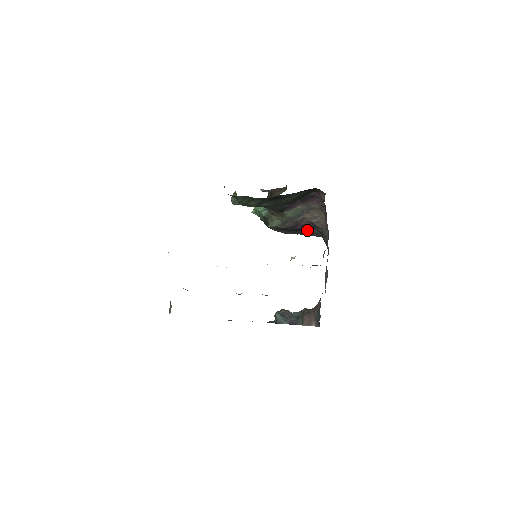
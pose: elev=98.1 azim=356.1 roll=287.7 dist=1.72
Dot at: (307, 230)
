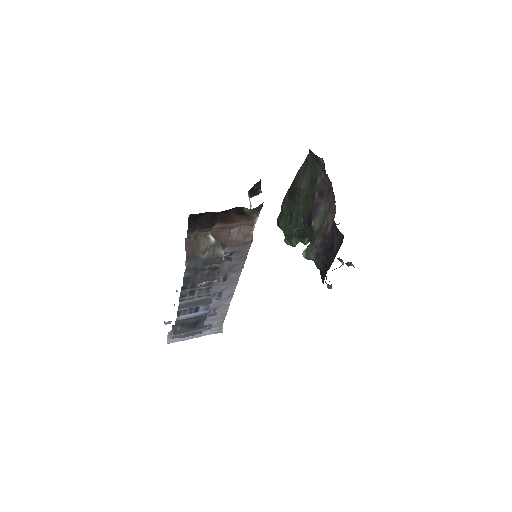
Dot at: (334, 243)
